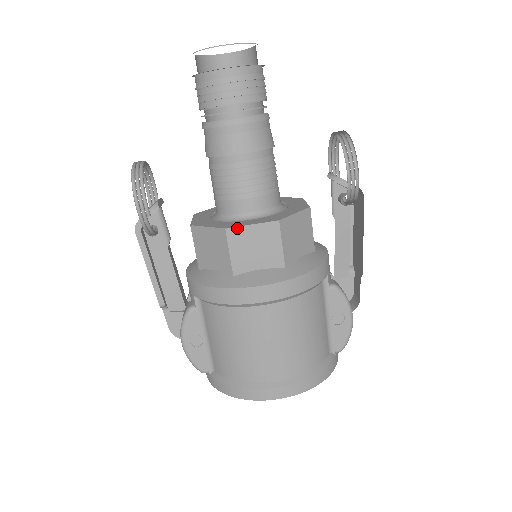
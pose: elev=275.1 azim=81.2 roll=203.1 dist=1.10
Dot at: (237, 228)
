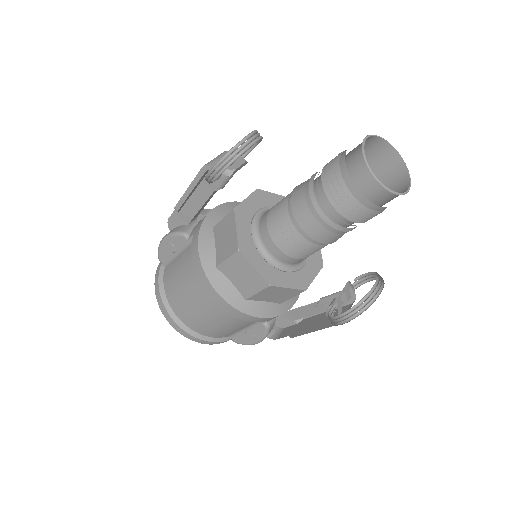
Dot at: (245, 258)
